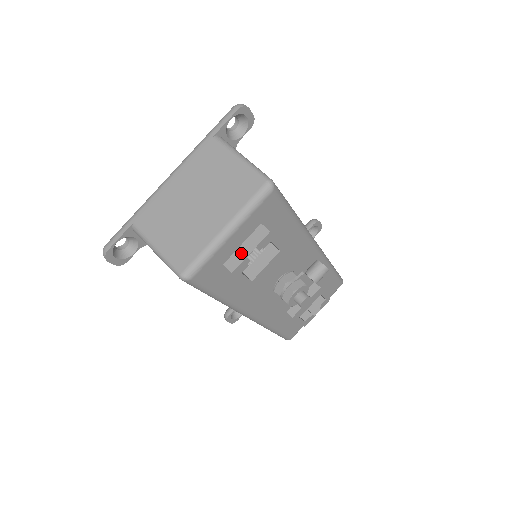
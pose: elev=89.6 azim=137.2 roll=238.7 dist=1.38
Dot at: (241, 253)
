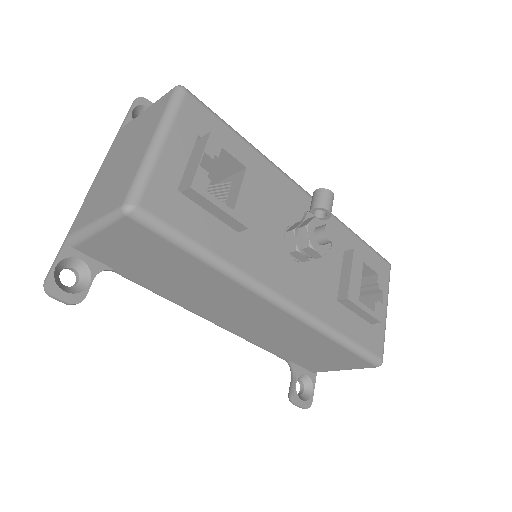
Dot at: (192, 169)
